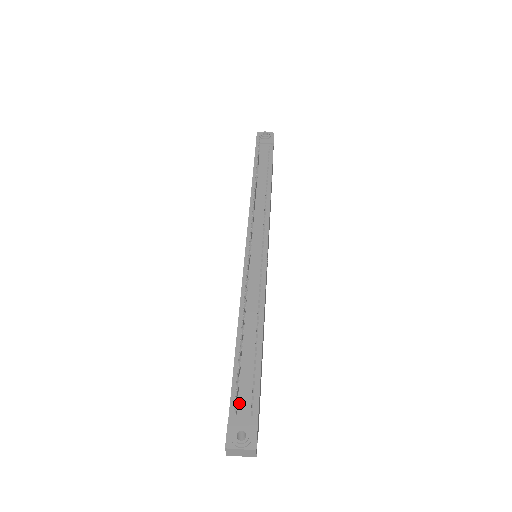
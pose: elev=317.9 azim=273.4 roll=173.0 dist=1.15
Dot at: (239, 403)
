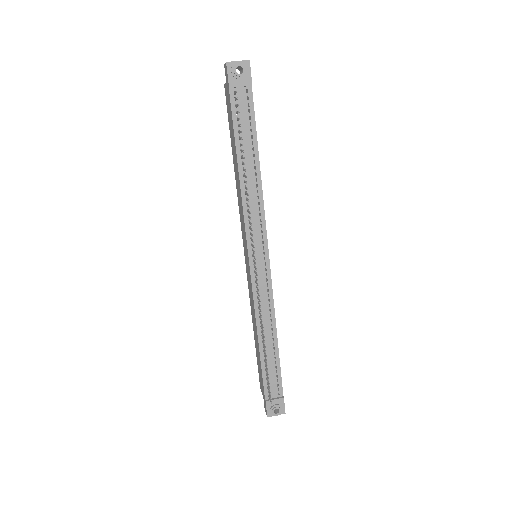
Dot at: (270, 391)
